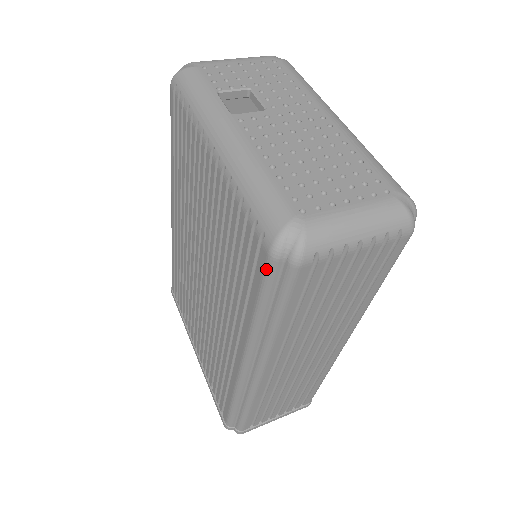
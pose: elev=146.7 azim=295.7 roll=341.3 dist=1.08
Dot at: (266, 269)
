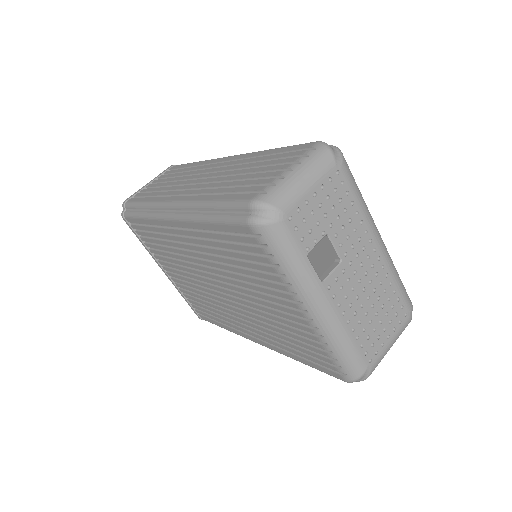
Dot at: occluded
